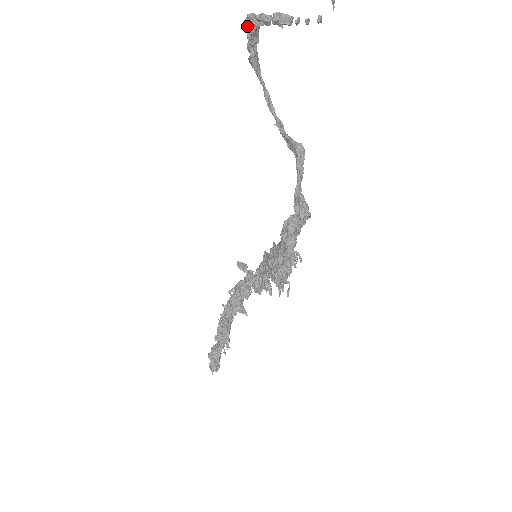
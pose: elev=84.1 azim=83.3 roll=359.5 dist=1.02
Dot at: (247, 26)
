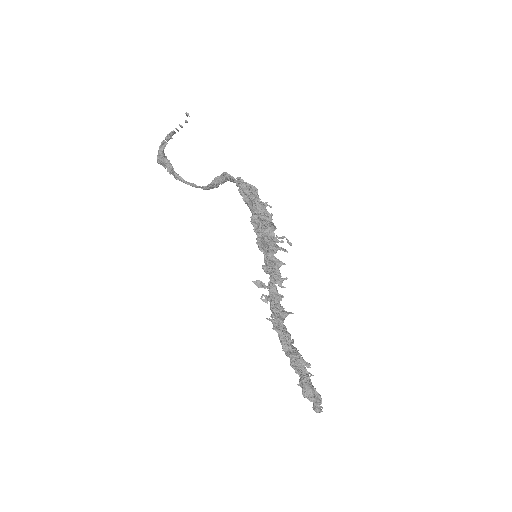
Dot at: (159, 157)
